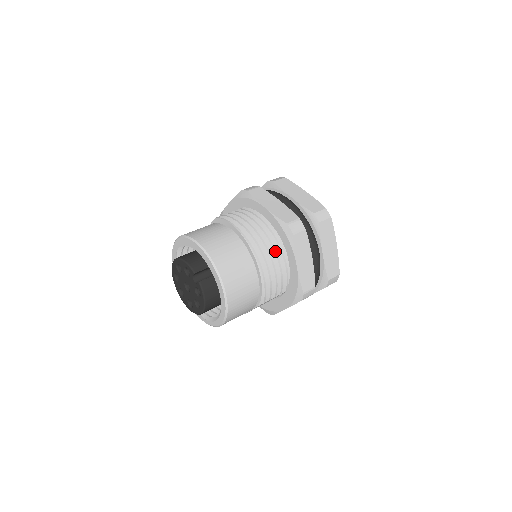
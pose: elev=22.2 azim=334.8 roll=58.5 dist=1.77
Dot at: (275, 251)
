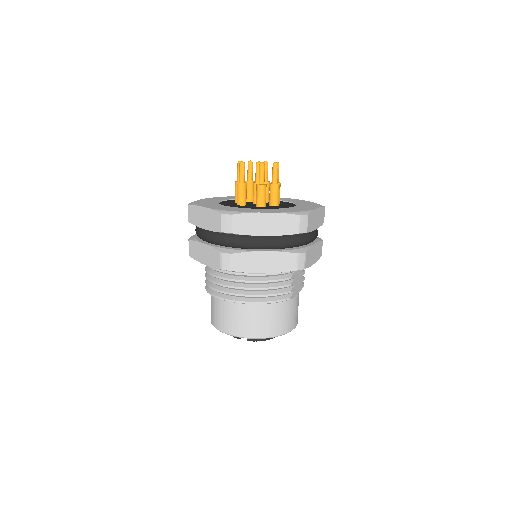
Dot at: (244, 281)
